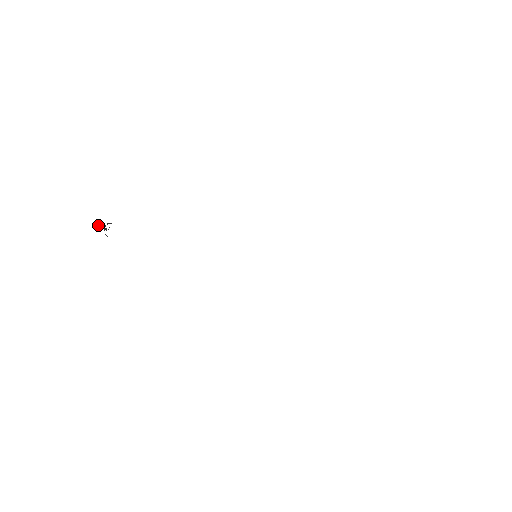
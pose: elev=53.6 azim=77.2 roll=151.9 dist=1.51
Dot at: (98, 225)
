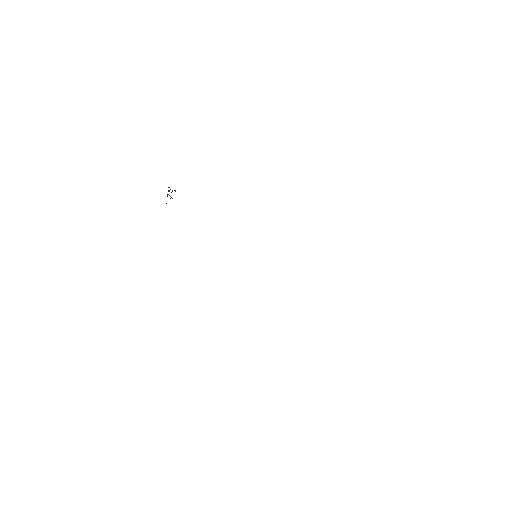
Dot at: occluded
